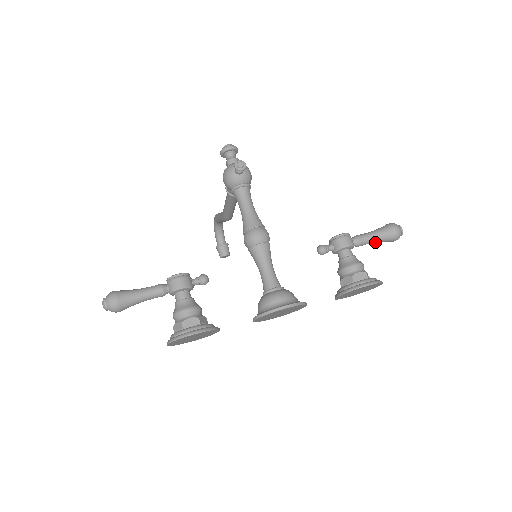
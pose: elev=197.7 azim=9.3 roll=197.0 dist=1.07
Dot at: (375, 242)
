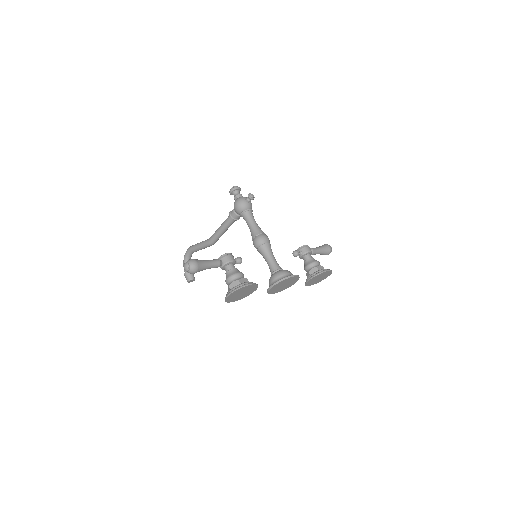
Dot at: (320, 253)
